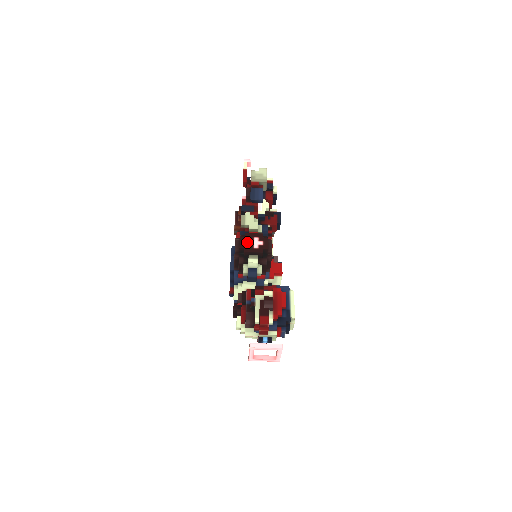
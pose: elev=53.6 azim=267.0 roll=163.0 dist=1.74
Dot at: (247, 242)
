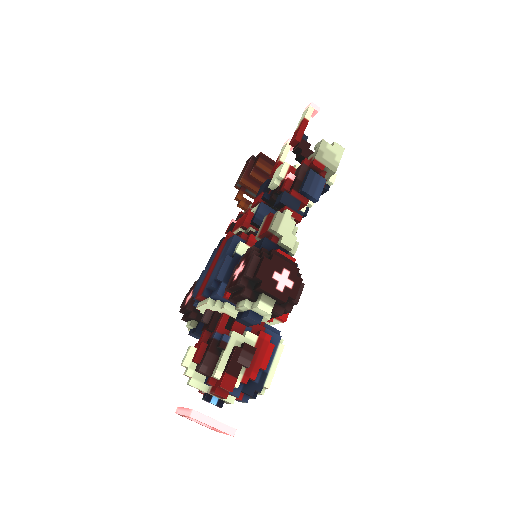
Dot at: (271, 272)
